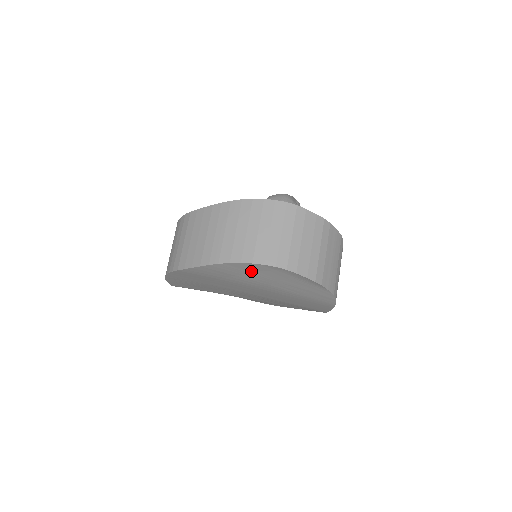
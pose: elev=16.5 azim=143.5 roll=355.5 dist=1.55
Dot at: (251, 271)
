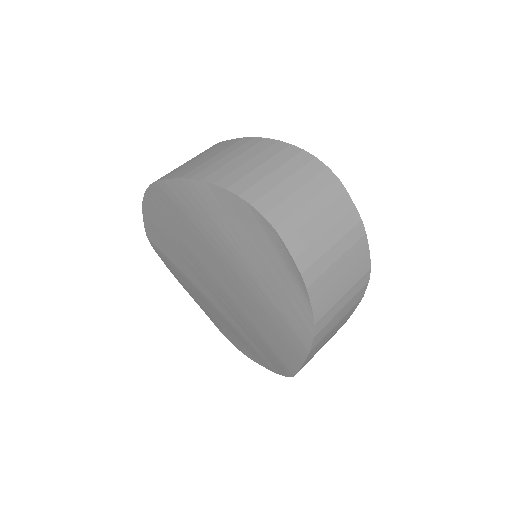
Dot at: (232, 216)
